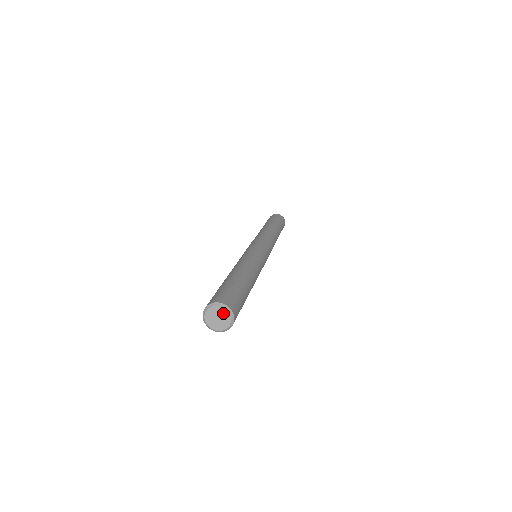
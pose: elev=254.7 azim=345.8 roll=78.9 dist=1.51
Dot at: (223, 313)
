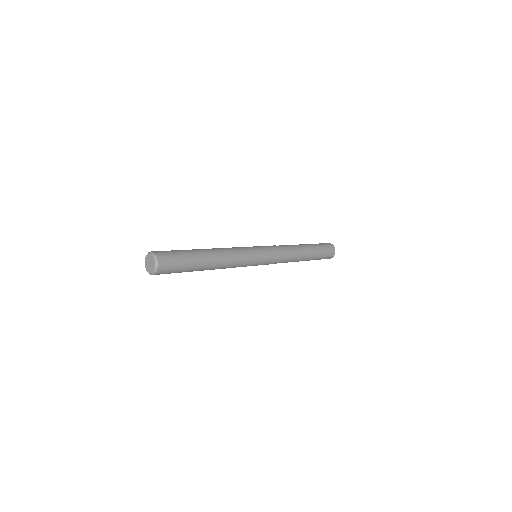
Dot at: (153, 263)
